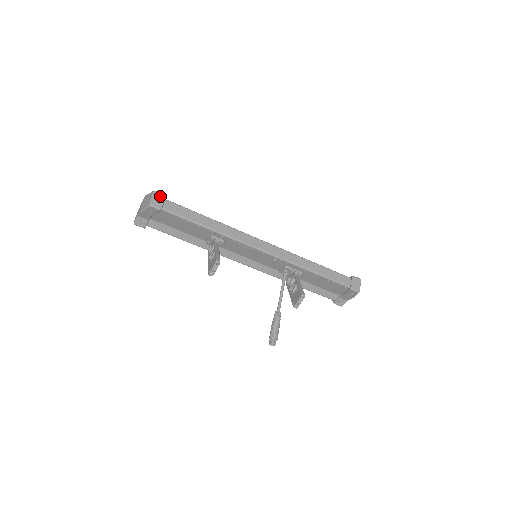
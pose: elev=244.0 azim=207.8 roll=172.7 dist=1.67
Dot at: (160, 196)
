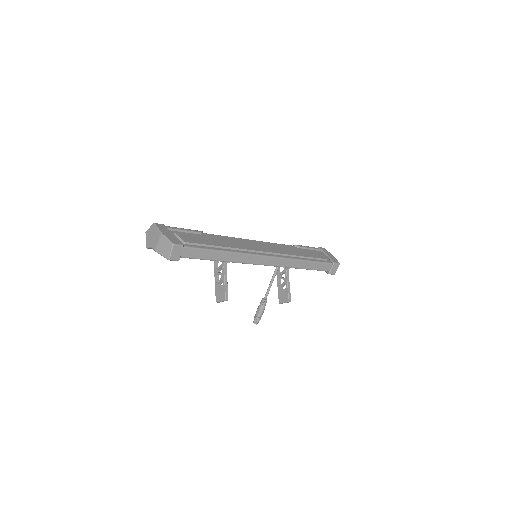
Dot at: (178, 248)
